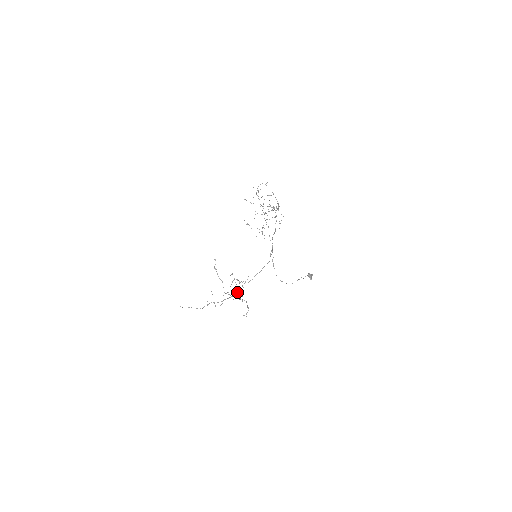
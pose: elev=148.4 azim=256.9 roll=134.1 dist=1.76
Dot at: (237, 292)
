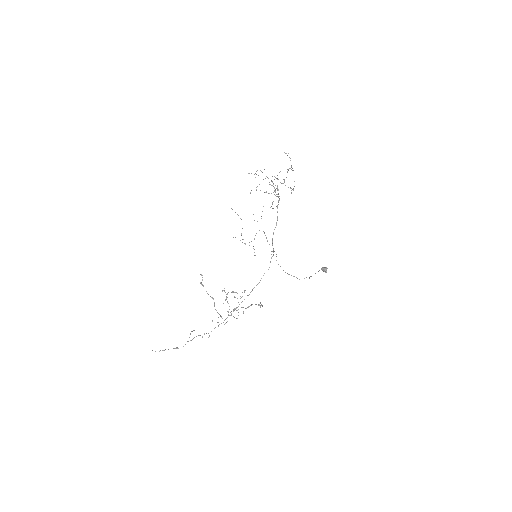
Dot at: occluded
